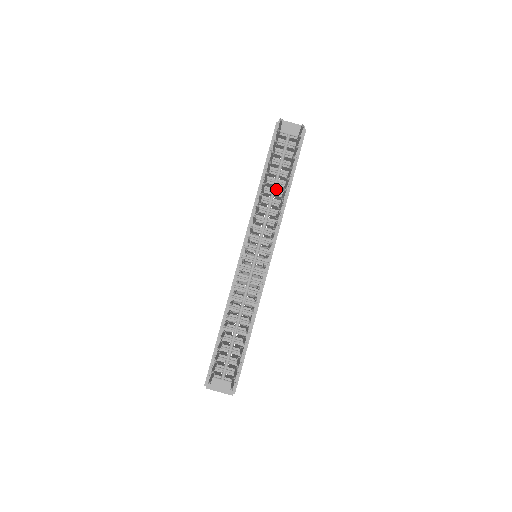
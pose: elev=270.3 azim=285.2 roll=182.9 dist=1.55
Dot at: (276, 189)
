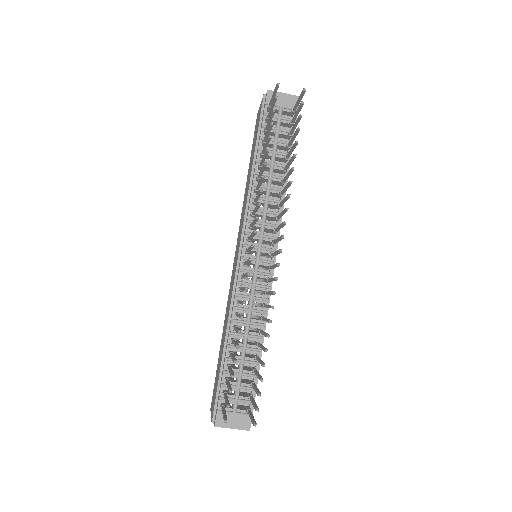
Dot at: (273, 173)
